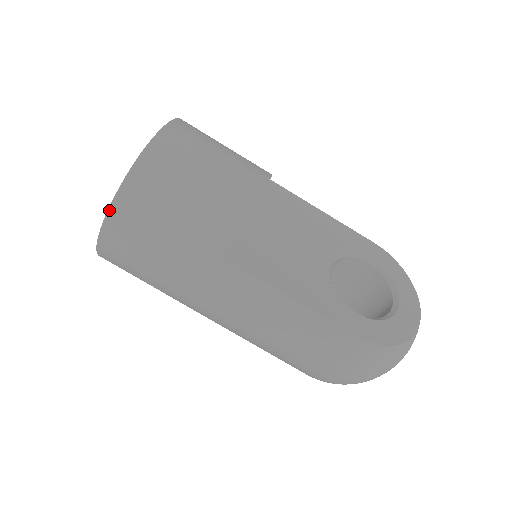
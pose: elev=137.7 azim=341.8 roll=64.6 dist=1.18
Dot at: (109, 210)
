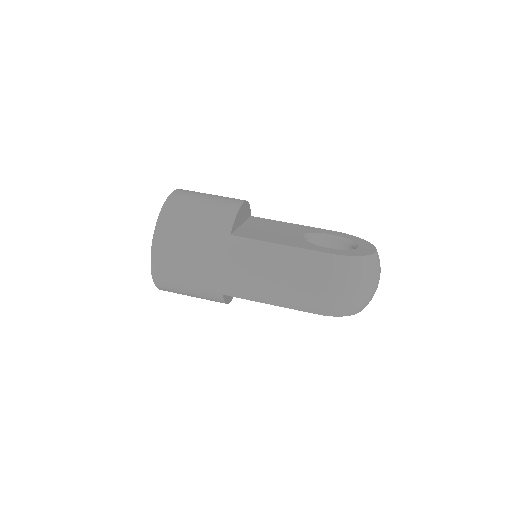
Dot at: (155, 231)
